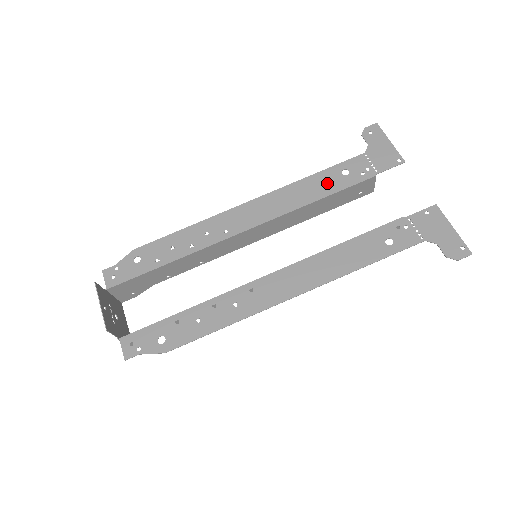
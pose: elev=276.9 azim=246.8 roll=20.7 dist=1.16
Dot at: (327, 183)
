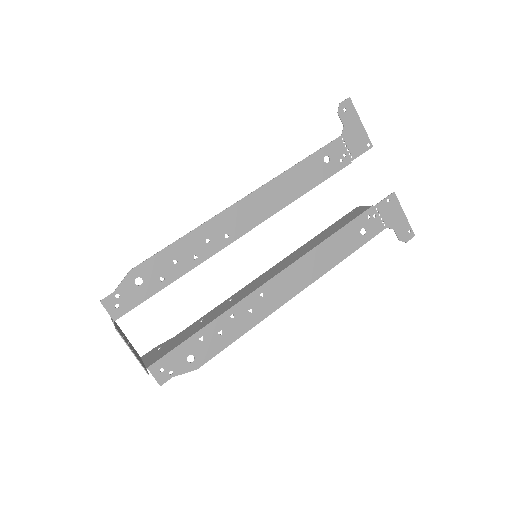
Dot at: (312, 173)
